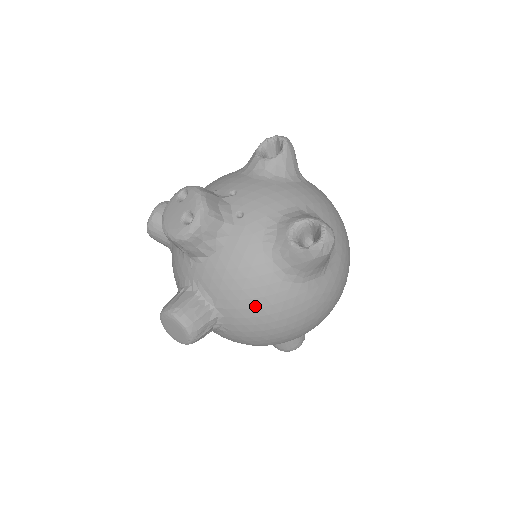
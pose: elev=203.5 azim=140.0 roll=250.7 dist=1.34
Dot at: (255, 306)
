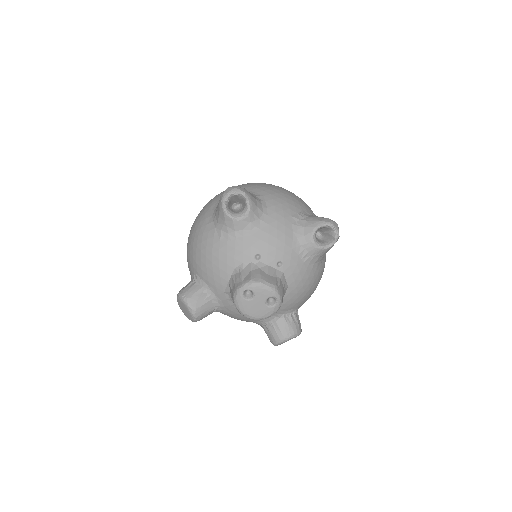
Dot at: occluded
